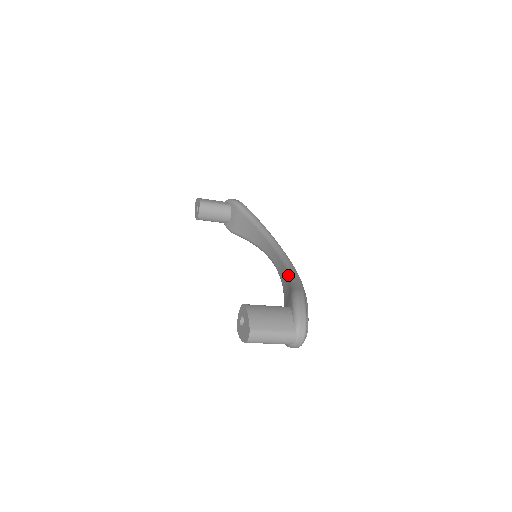
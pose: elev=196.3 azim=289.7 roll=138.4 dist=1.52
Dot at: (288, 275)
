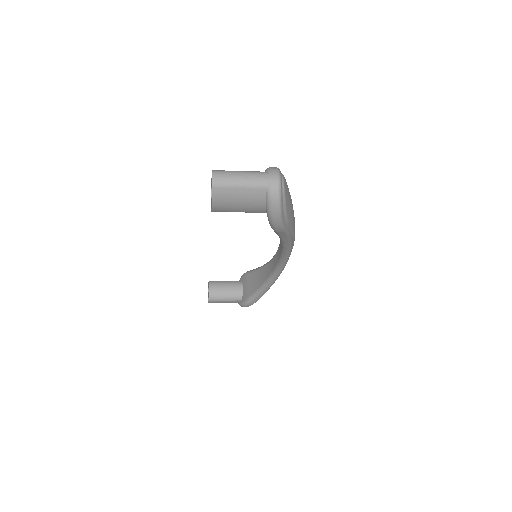
Dot at: occluded
